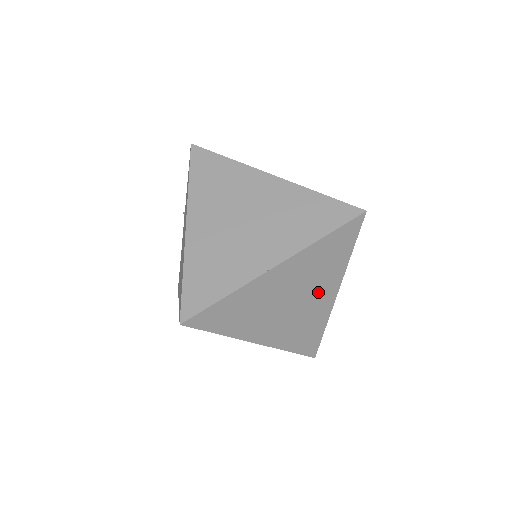
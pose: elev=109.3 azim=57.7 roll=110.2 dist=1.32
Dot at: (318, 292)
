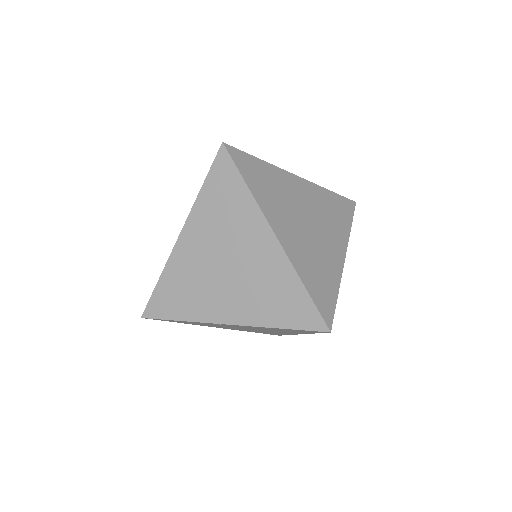
Dot at: occluded
